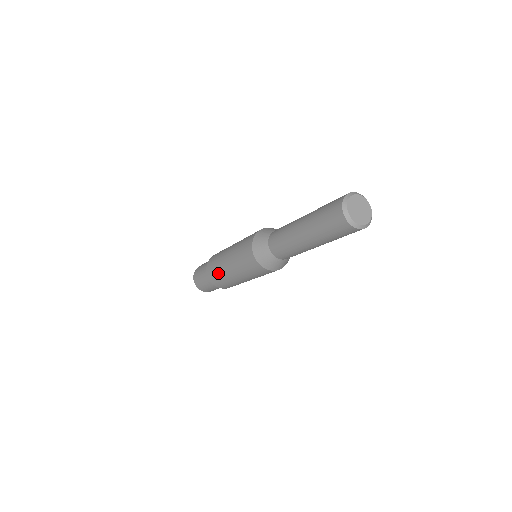
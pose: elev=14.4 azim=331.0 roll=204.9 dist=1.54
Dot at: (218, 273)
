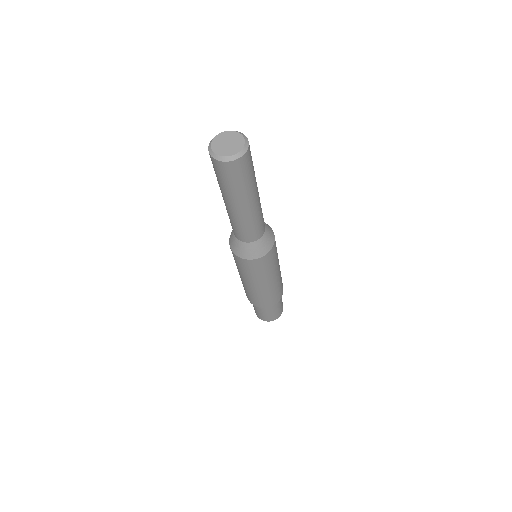
Dot at: (251, 295)
